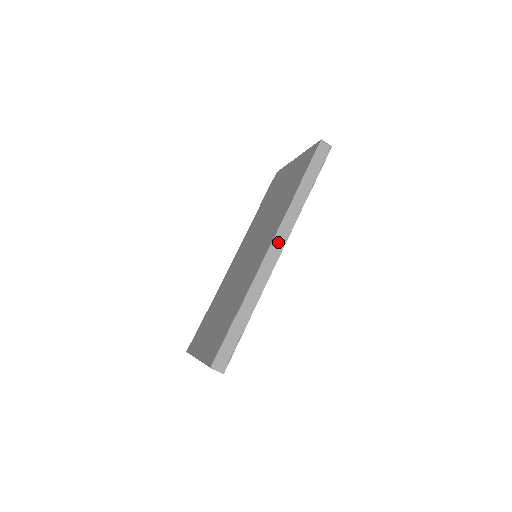
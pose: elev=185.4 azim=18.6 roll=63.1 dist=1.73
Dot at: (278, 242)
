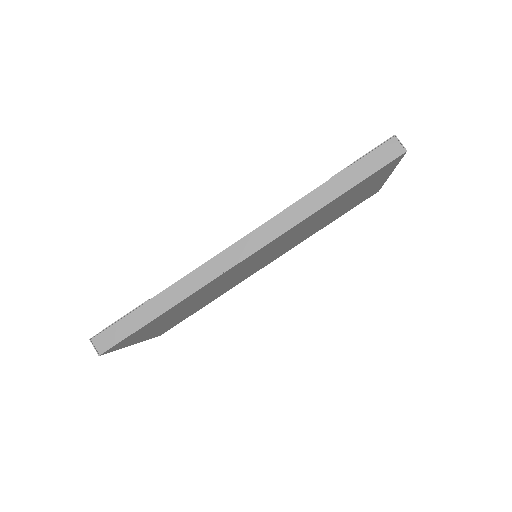
Dot at: (252, 241)
